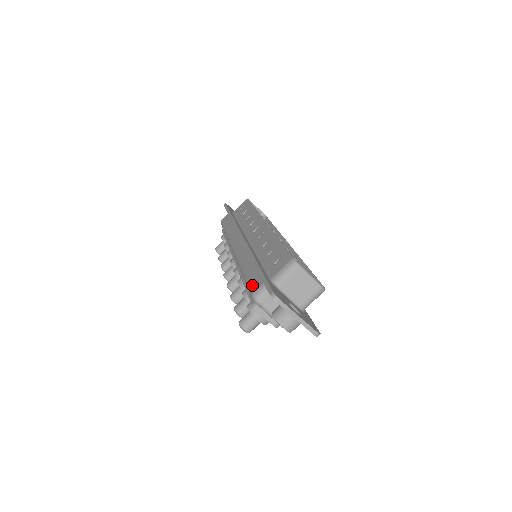
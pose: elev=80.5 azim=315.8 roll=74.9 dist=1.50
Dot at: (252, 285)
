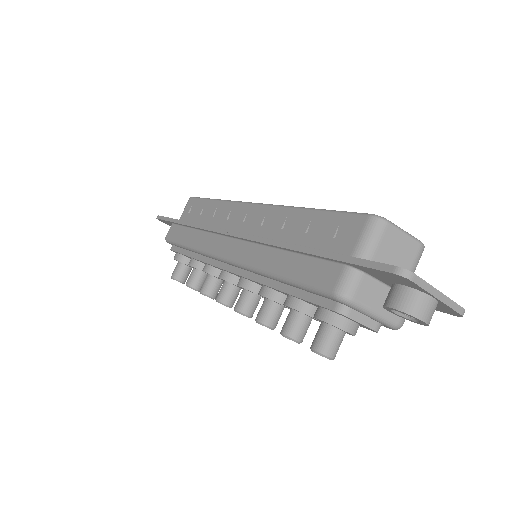
Dot at: (320, 280)
